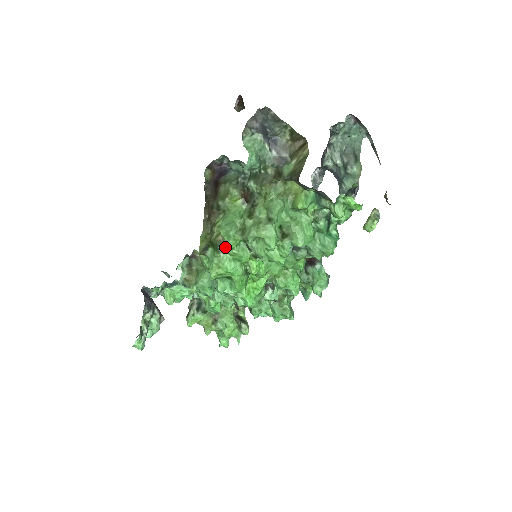
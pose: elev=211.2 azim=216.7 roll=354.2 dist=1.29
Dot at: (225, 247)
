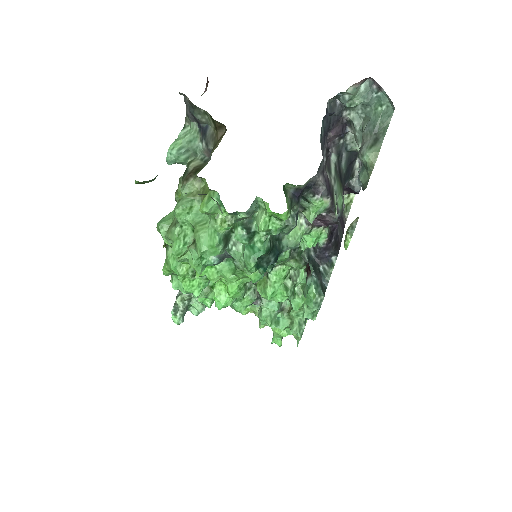
Dot at: occluded
